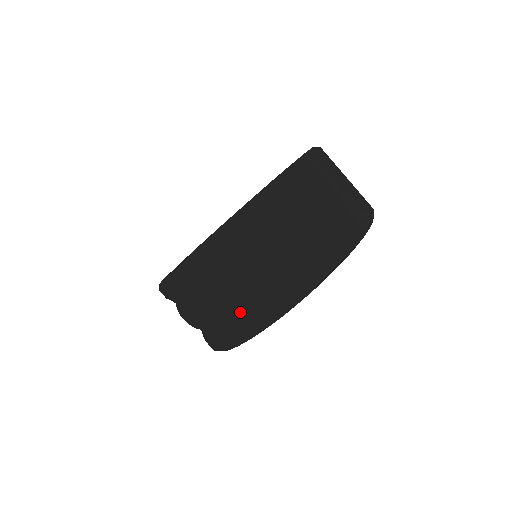
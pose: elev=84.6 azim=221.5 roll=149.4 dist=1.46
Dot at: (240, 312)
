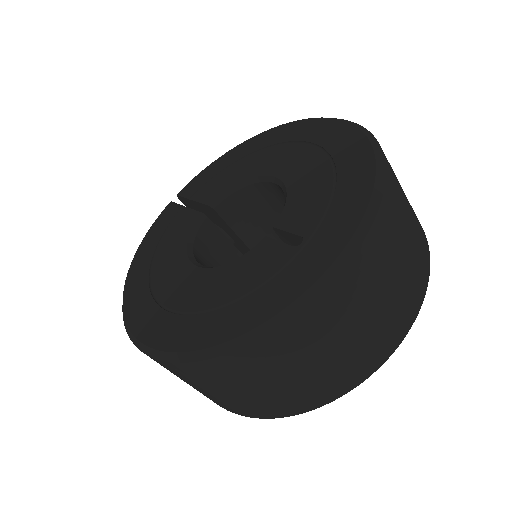
Dot at: occluded
